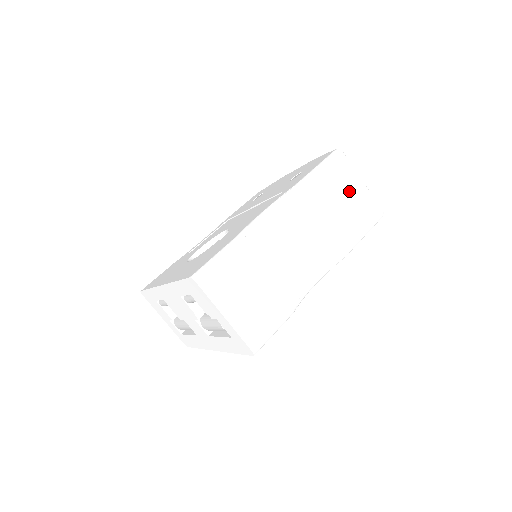
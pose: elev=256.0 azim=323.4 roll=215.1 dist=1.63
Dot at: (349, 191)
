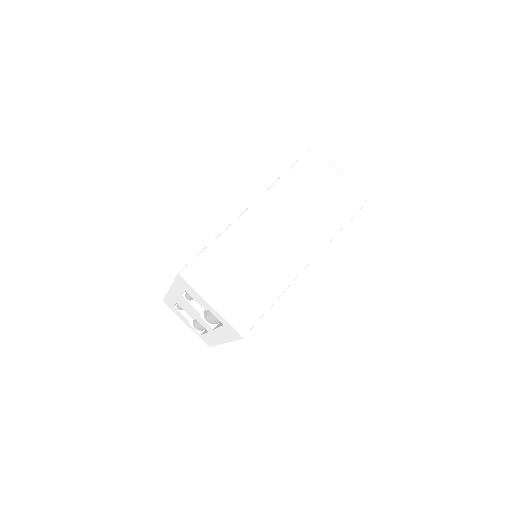
Dot at: (326, 184)
